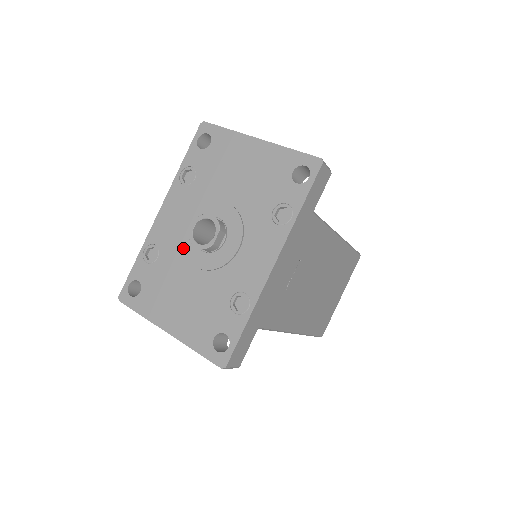
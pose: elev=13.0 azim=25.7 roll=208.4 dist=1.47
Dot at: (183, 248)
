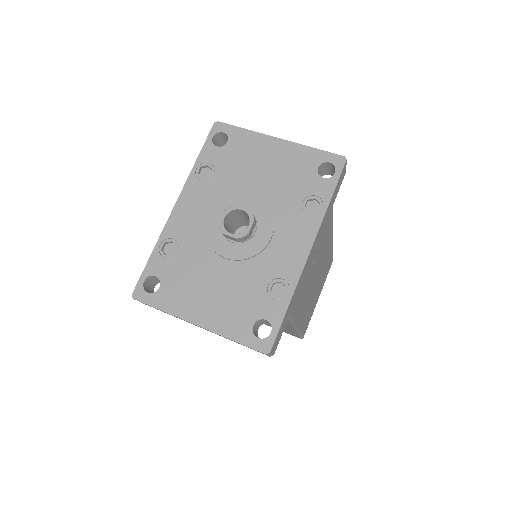
Dot at: (208, 240)
